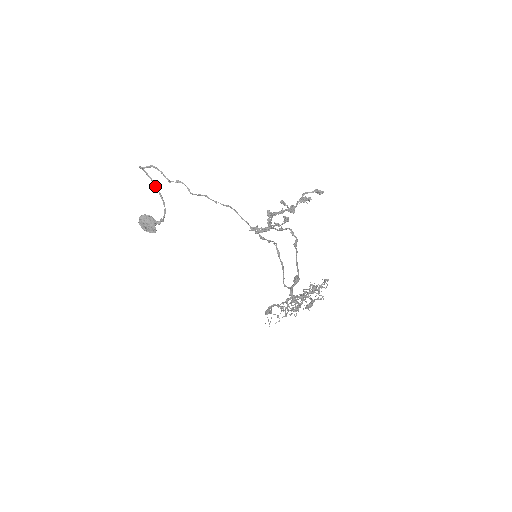
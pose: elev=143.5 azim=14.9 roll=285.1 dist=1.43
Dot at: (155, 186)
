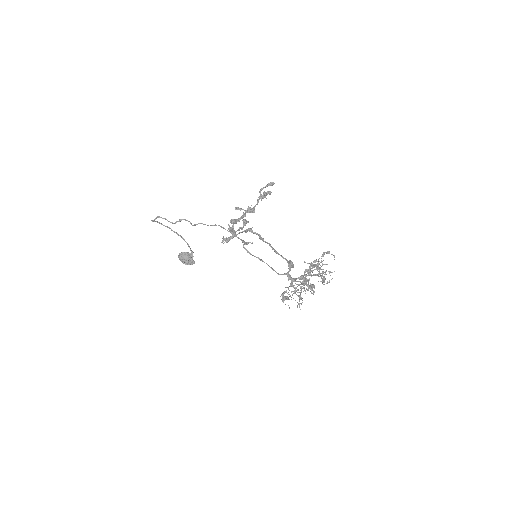
Dot at: (171, 230)
